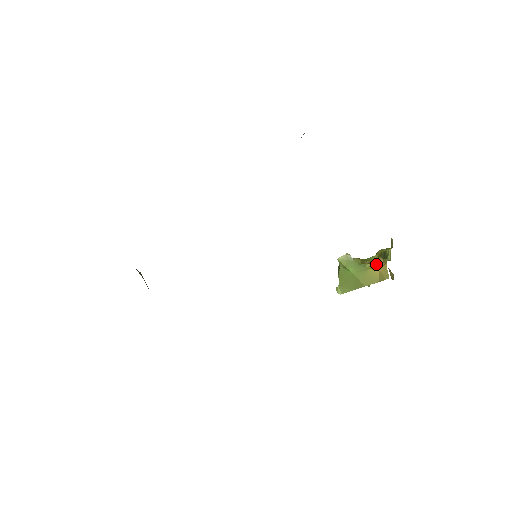
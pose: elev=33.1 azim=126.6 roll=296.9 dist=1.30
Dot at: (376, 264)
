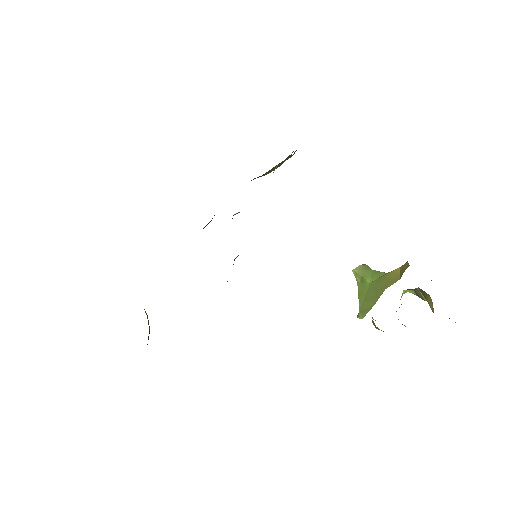
Dot at: occluded
